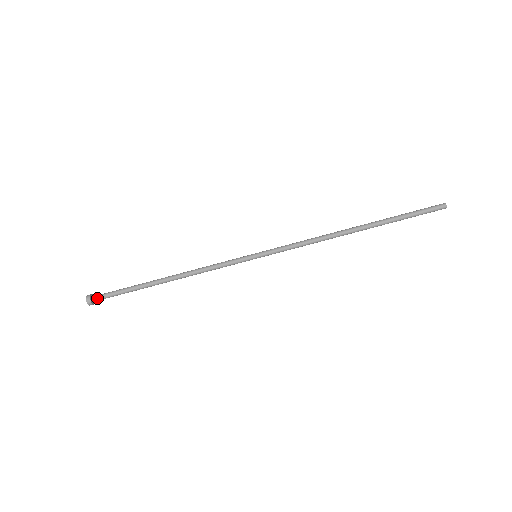
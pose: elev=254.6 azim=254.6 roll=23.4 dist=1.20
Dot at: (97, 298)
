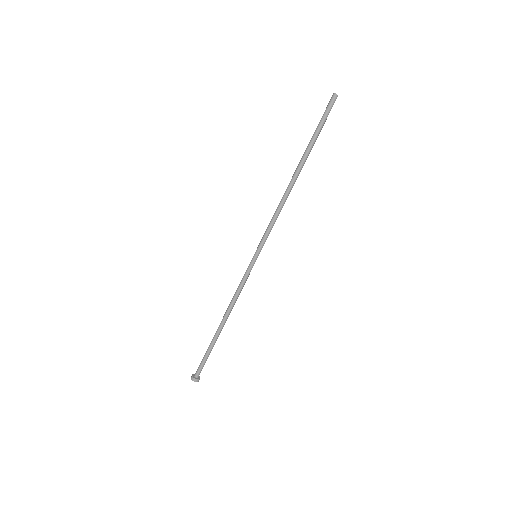
Dot at: (196, 372)
